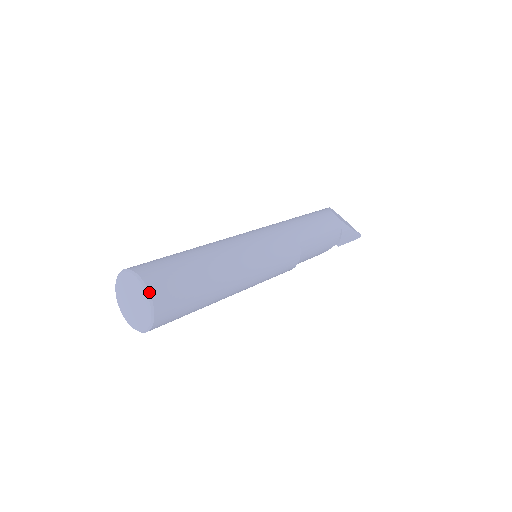
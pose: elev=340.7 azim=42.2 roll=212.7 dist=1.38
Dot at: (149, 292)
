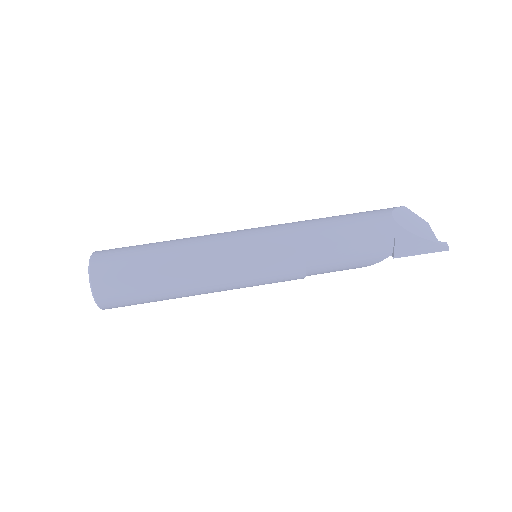
Dot at: (90, 274)
